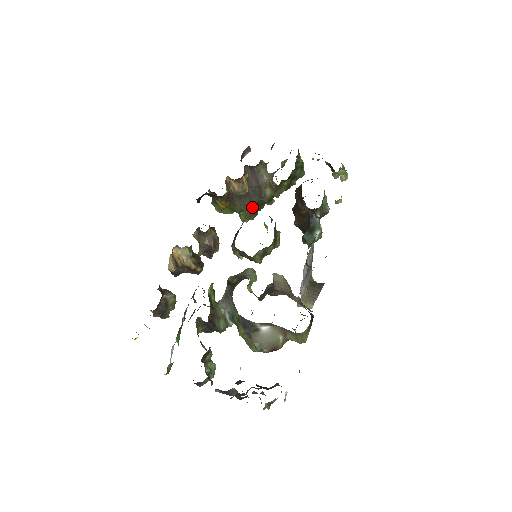
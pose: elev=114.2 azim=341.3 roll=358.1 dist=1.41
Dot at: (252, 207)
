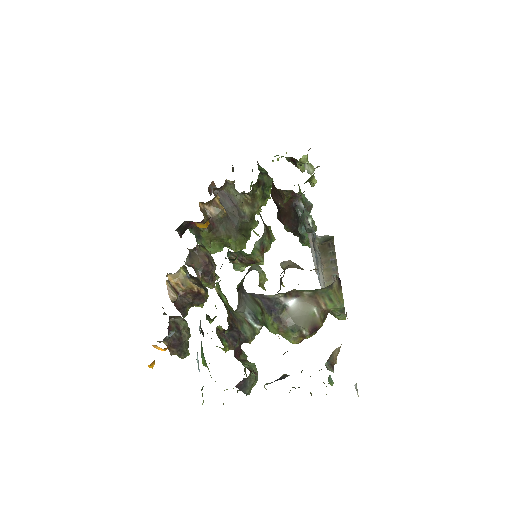
Dot at: (237, 231)
